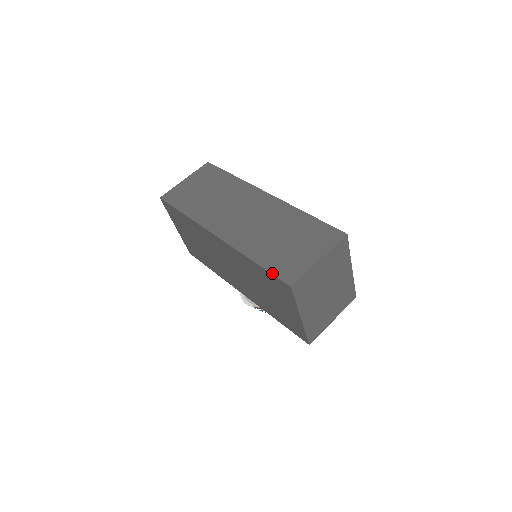
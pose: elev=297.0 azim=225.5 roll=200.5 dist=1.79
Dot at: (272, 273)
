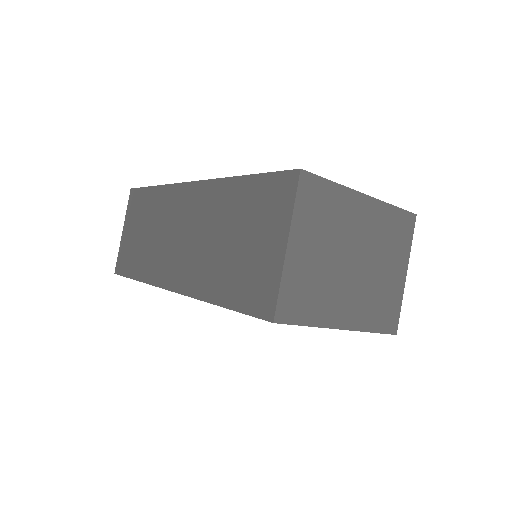
Dot at: (243, 312)
